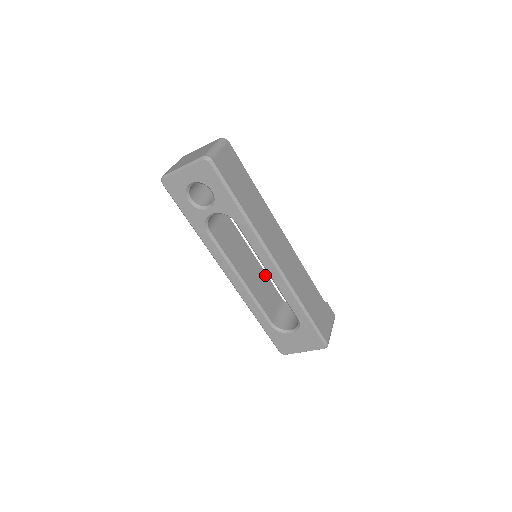
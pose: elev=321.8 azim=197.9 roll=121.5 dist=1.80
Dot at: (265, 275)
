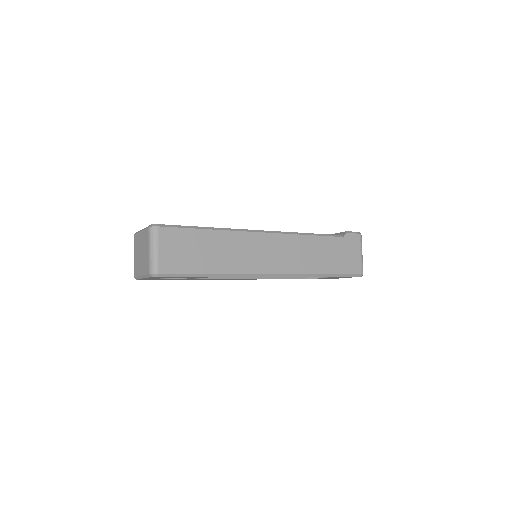
Dot at: occluded
